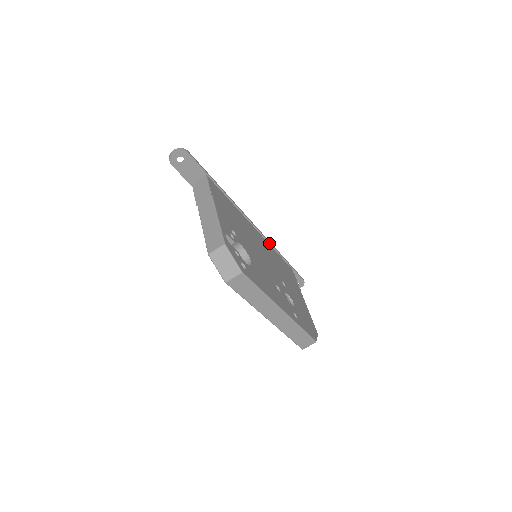
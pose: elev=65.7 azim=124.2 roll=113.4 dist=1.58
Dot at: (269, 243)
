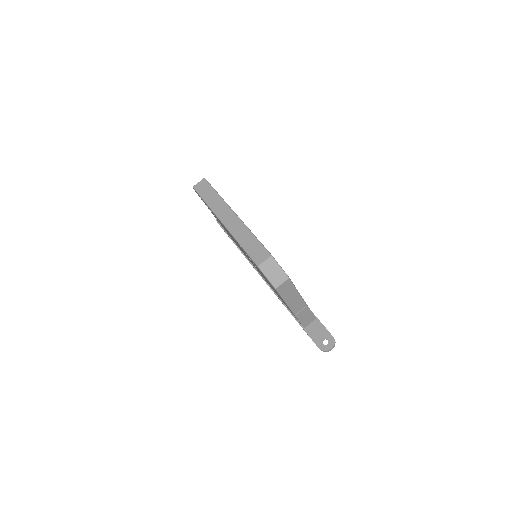
Dot at: occluded
